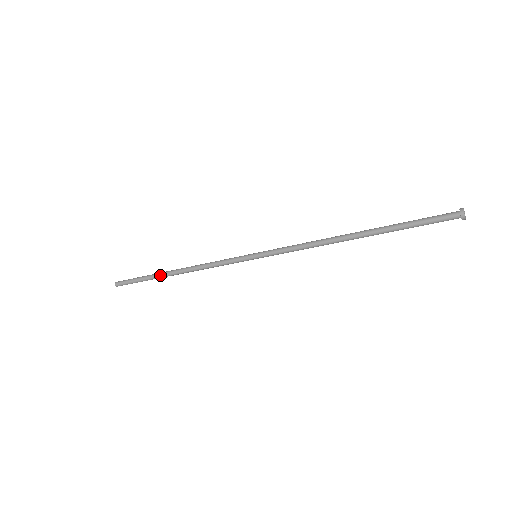
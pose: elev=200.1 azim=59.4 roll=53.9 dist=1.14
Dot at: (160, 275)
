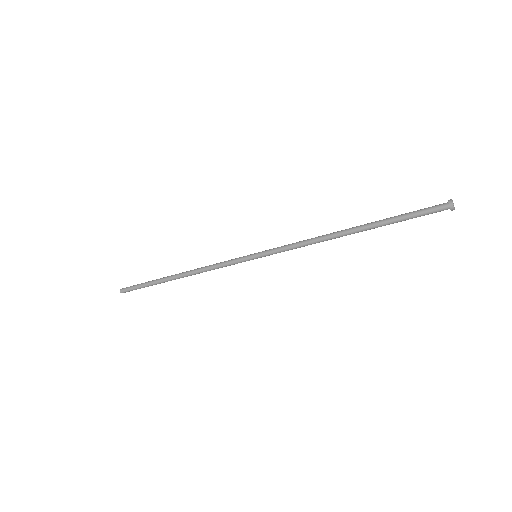
Dot at: occluded
